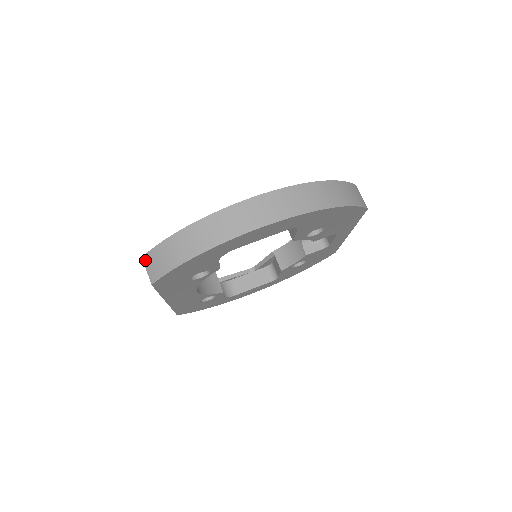
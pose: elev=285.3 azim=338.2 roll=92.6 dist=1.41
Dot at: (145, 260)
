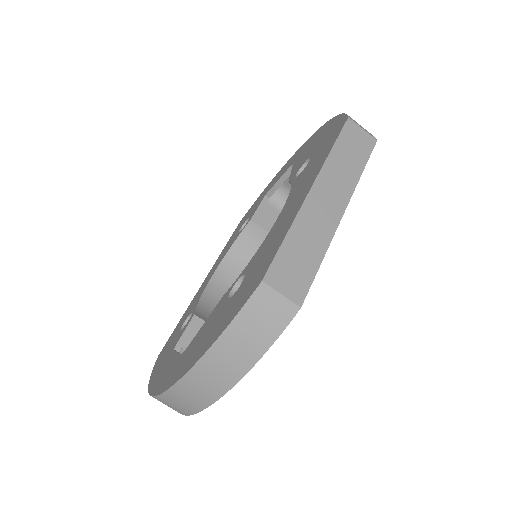
Dot at: occluded
